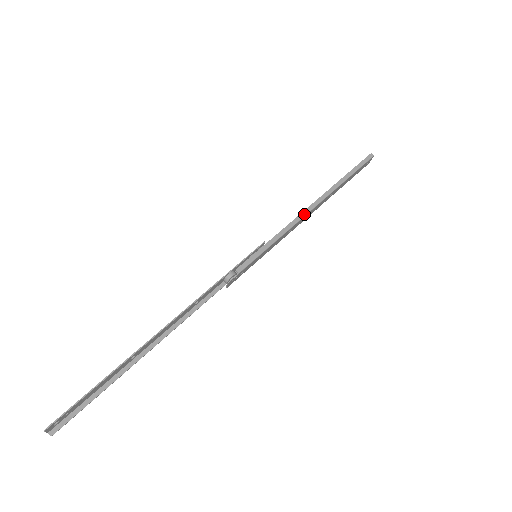
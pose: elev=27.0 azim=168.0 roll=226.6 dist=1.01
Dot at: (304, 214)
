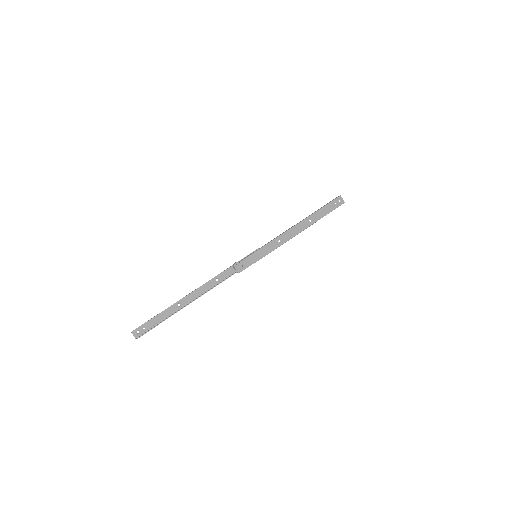
Dot at: (286, 231)
